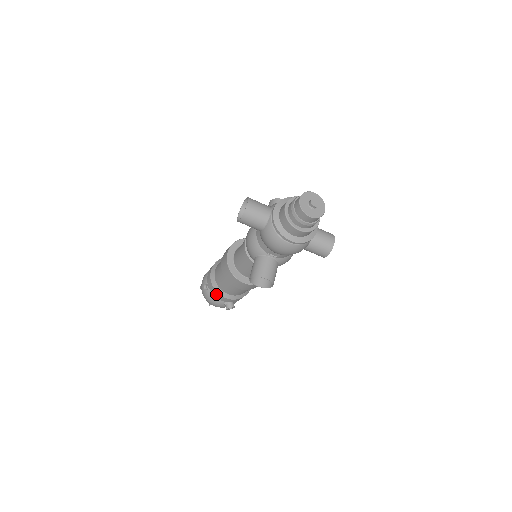
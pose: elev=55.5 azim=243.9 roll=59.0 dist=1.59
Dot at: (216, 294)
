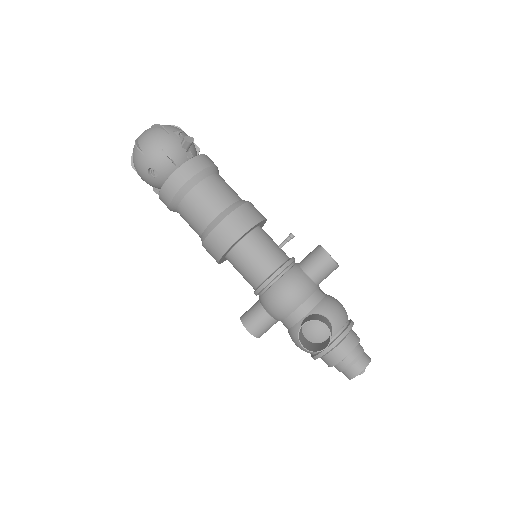
Dot at: (164, 203)
